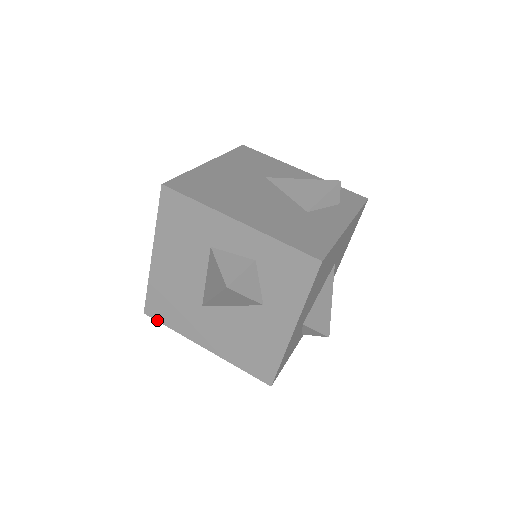
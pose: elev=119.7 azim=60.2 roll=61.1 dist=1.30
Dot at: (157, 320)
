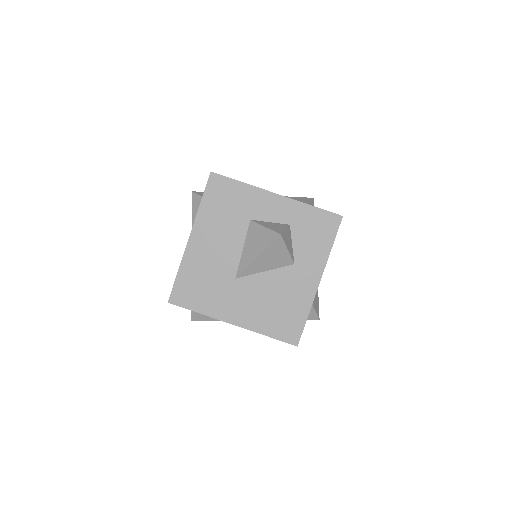
Dot at: (182, 306)
